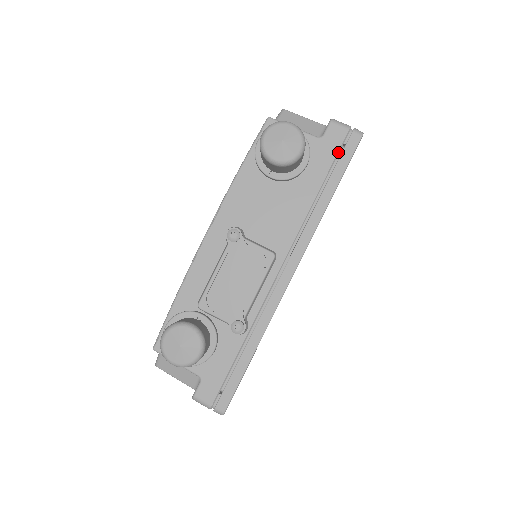
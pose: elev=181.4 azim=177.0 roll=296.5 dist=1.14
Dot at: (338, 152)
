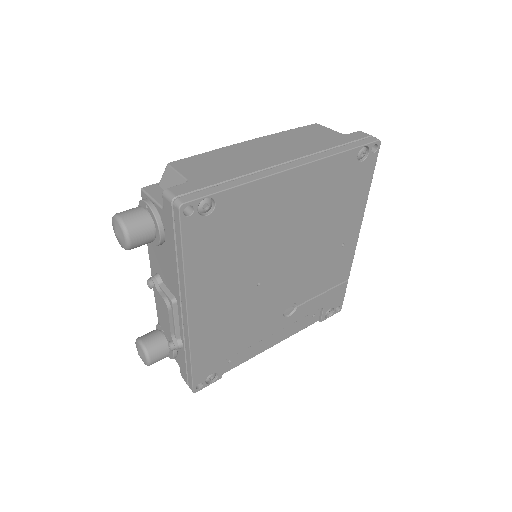
Dot at: (173, 223)
